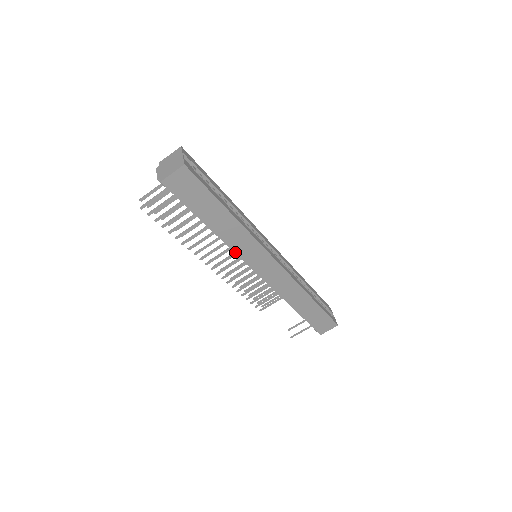
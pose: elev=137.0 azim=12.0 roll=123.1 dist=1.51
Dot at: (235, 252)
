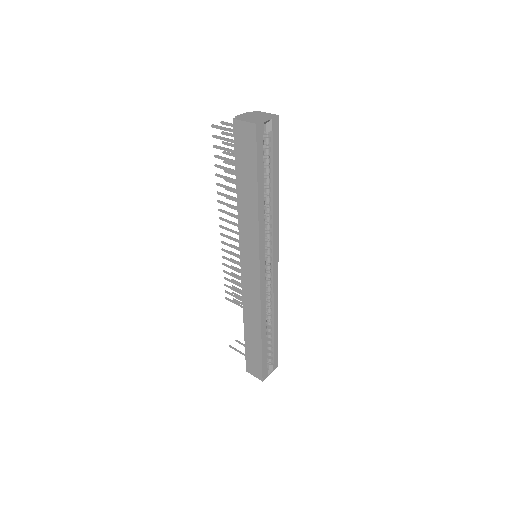
Dot at: (239, 231)
